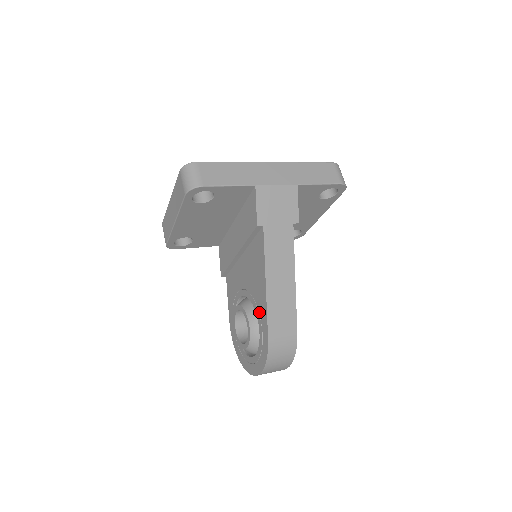
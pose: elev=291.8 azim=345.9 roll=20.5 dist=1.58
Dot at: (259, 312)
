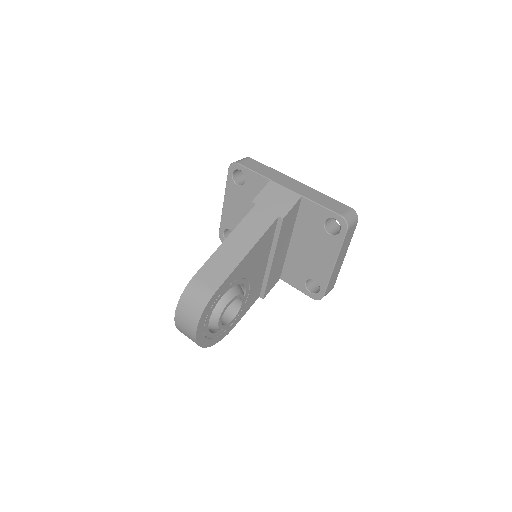
Dot at: occluded
